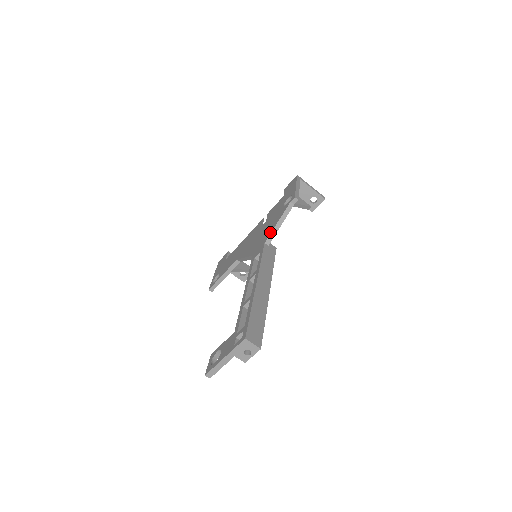
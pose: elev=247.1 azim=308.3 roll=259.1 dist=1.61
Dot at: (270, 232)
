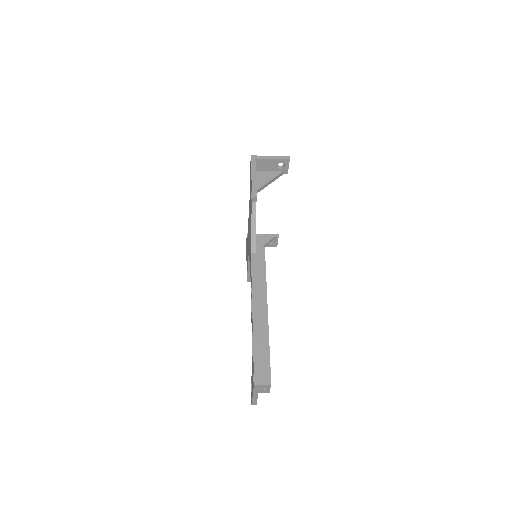
Dot at: occluded
